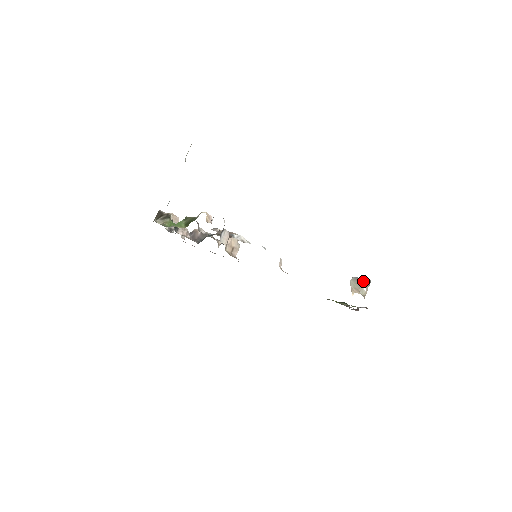
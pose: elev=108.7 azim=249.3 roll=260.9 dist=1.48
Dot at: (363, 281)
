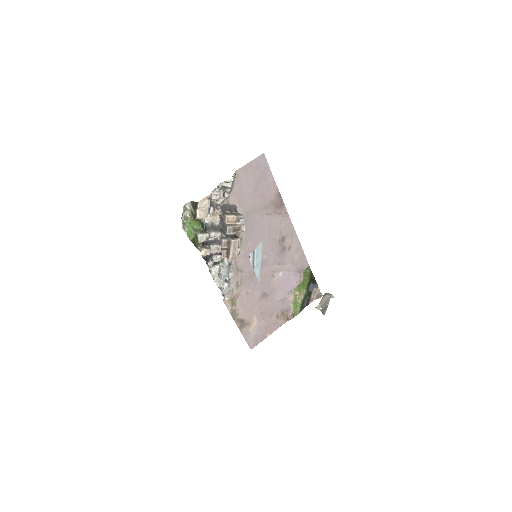
Dot at: (325, 308)
